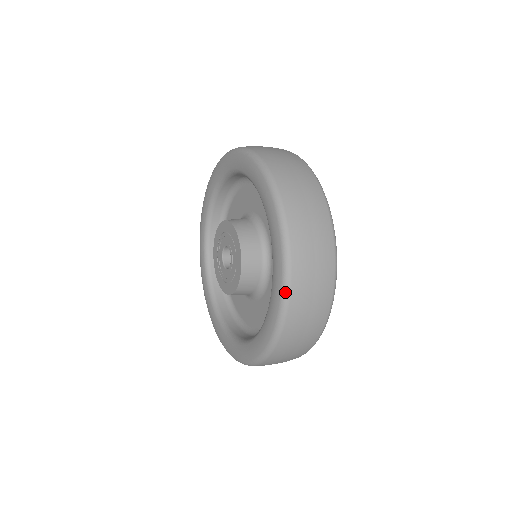
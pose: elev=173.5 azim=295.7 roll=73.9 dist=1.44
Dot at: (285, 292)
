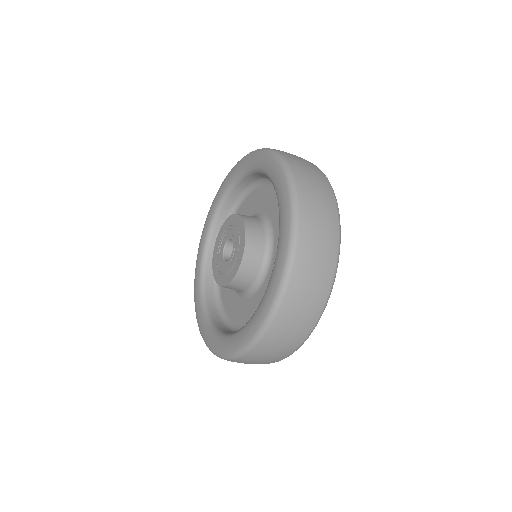
Dot at: (286, 275)
